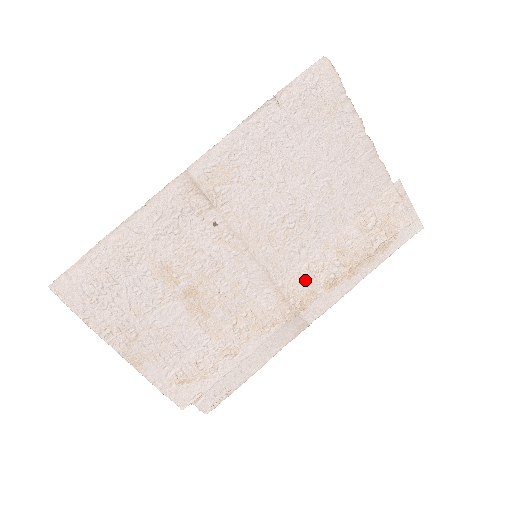
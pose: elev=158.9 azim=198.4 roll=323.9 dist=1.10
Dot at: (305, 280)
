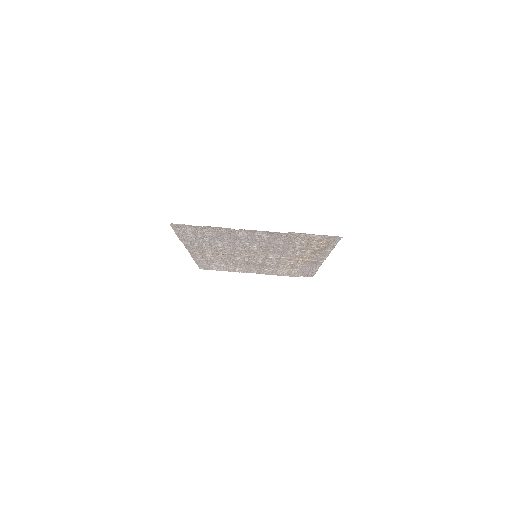
Dot at: (295, 255)
